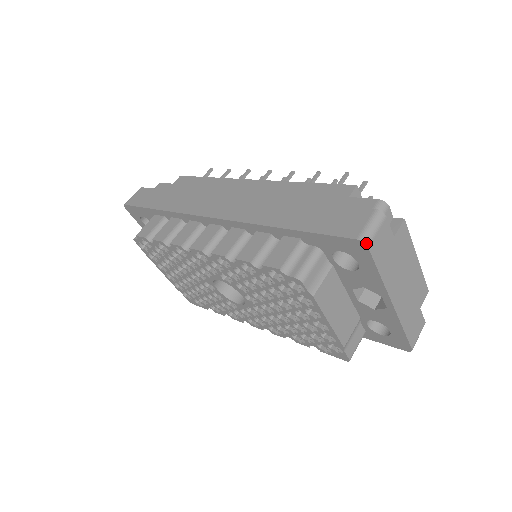
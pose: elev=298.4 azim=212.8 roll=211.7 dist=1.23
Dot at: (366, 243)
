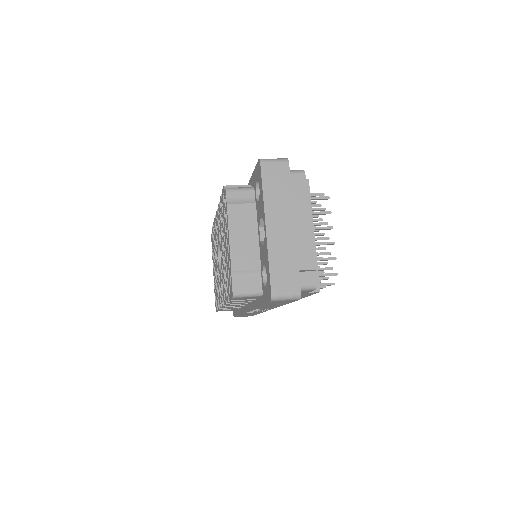
Dot at: (261, 160)
